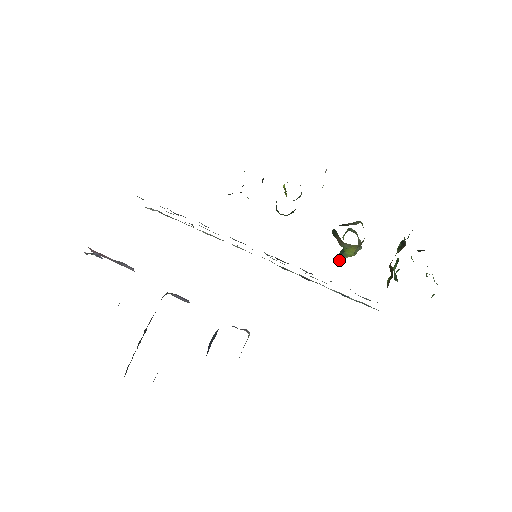
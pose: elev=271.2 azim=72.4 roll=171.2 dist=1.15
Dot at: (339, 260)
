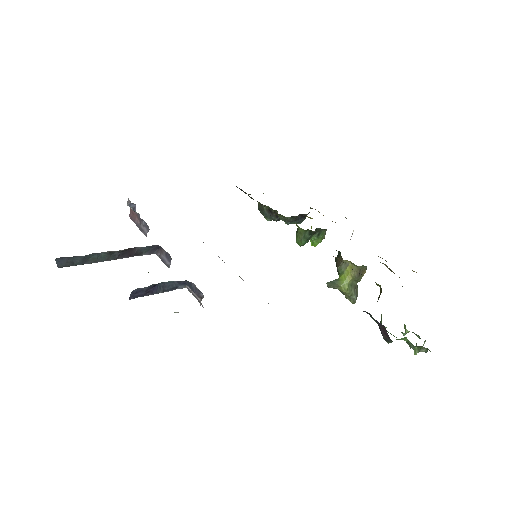
Dot at: (330, 284)
